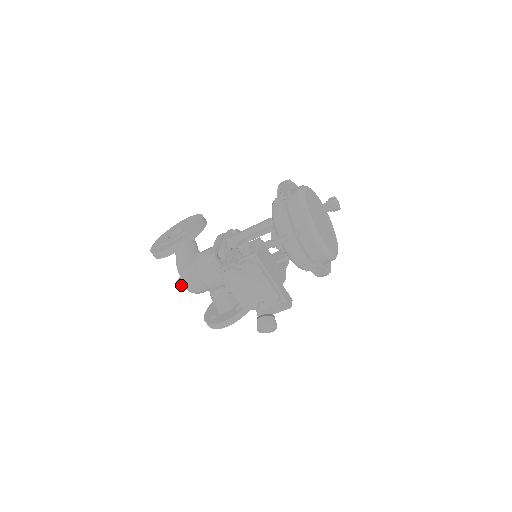
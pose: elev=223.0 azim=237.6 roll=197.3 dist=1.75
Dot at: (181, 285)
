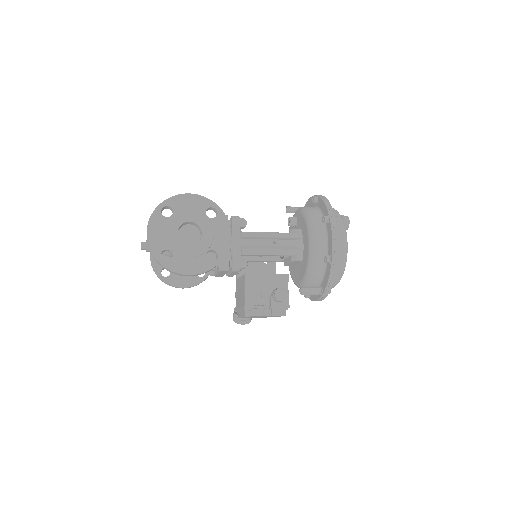
Dot at: (151, 254)
